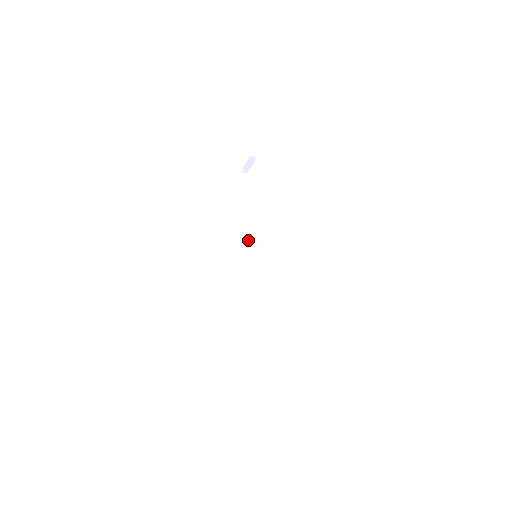
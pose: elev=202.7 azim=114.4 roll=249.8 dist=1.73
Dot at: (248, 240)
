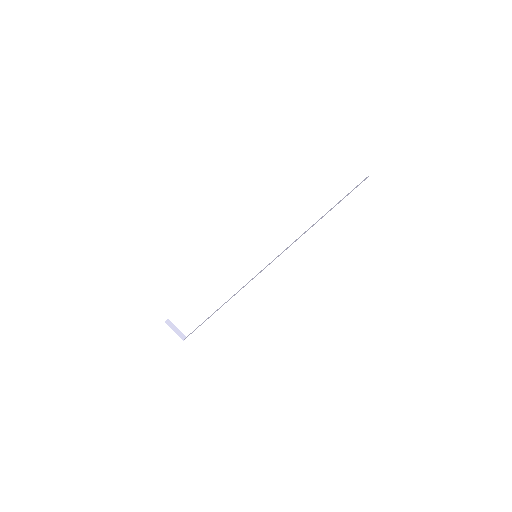
Dot at: occluded
